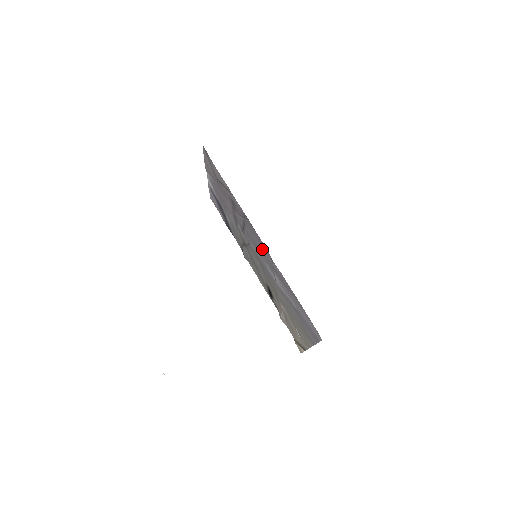
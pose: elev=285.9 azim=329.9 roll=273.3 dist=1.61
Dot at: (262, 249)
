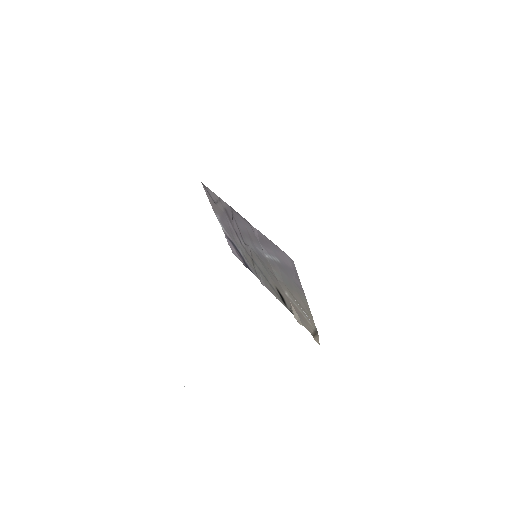
Dot at: (247, 229)
